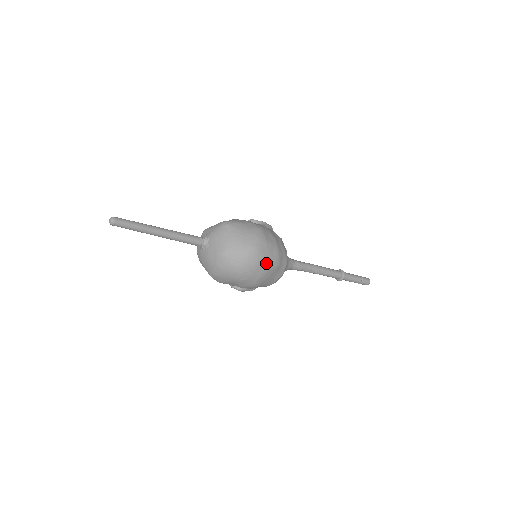
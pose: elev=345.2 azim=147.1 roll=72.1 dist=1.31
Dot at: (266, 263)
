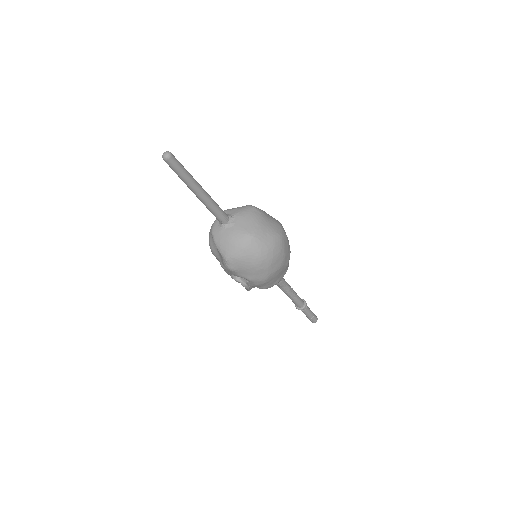
Dot at: (284, 257)
